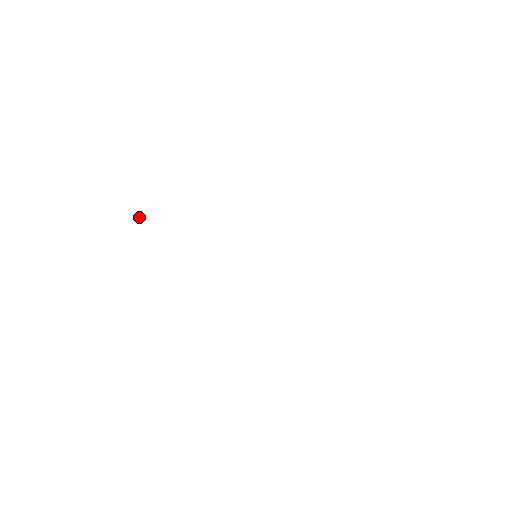
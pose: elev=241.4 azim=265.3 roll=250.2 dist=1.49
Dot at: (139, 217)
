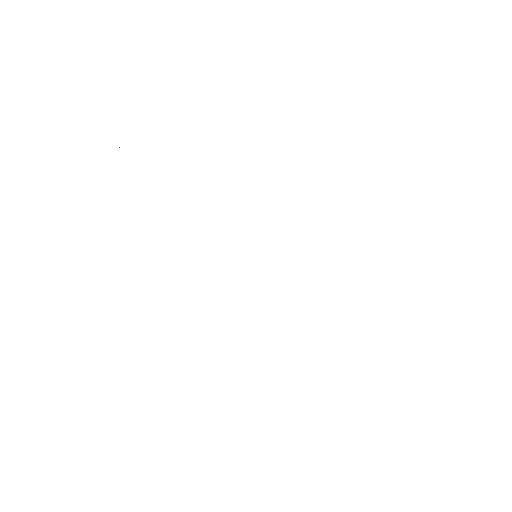
Dot at: occluded
